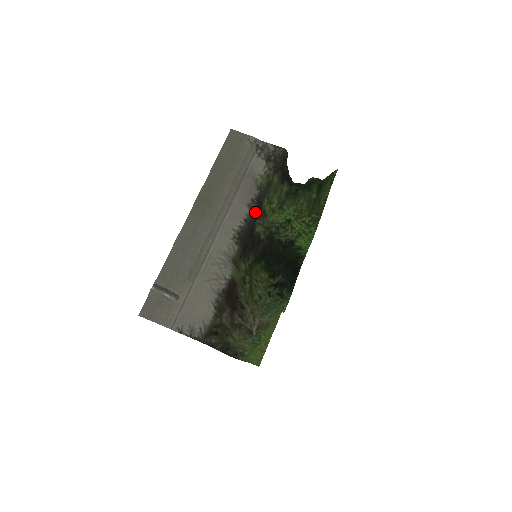
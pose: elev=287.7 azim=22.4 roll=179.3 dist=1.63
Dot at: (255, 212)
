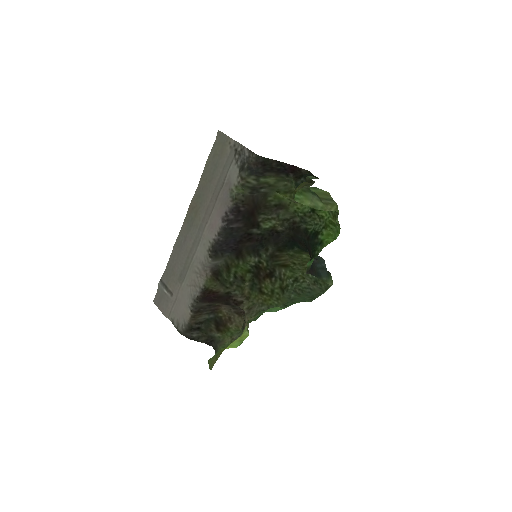
Dot at: (233, 223)
